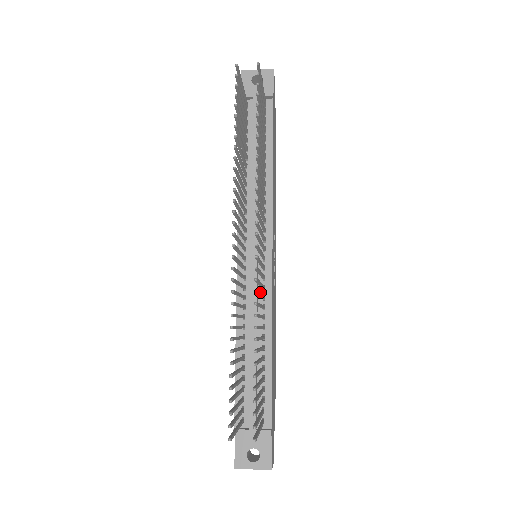
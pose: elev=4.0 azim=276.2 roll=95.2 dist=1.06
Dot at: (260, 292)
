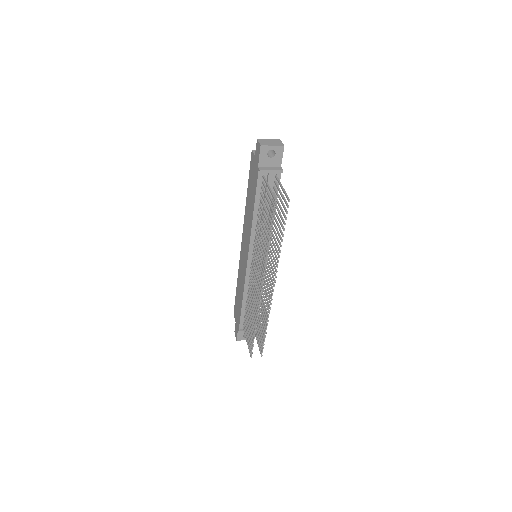
Dot at: occluded
